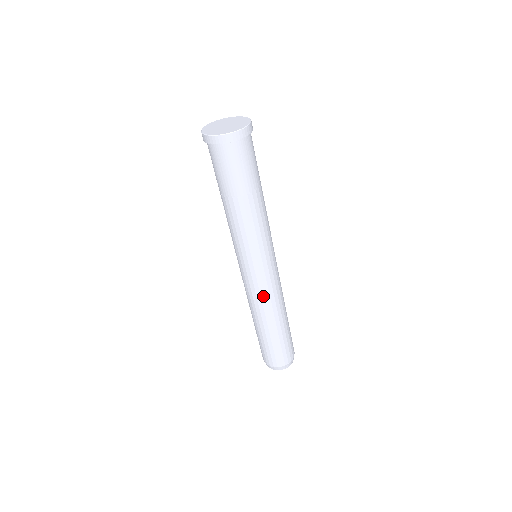
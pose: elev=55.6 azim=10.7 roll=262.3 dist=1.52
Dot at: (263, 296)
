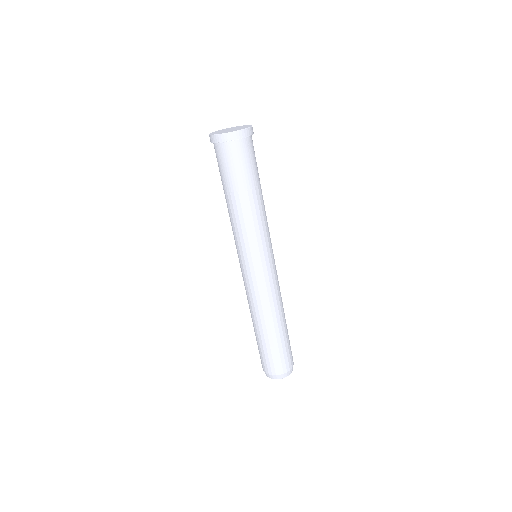
Dot at: (269, 292)
